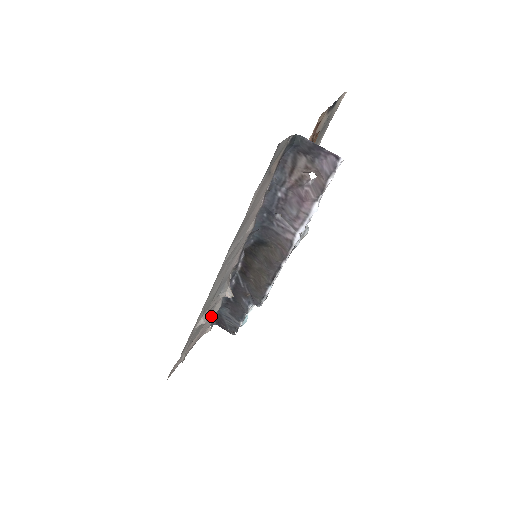
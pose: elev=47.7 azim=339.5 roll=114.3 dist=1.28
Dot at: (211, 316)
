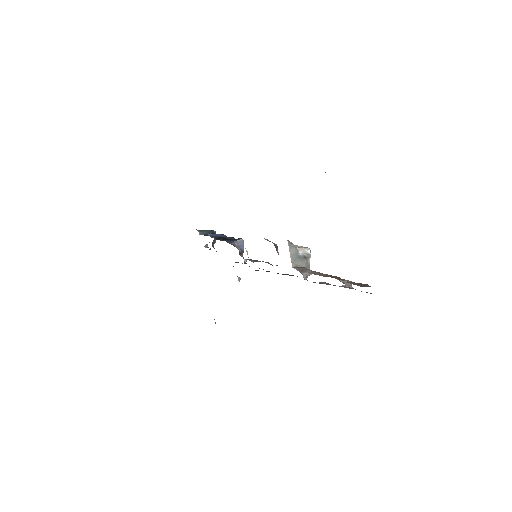
Dot at: occluded
